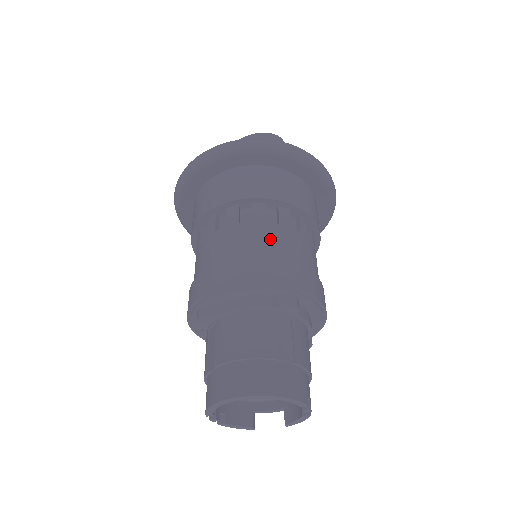
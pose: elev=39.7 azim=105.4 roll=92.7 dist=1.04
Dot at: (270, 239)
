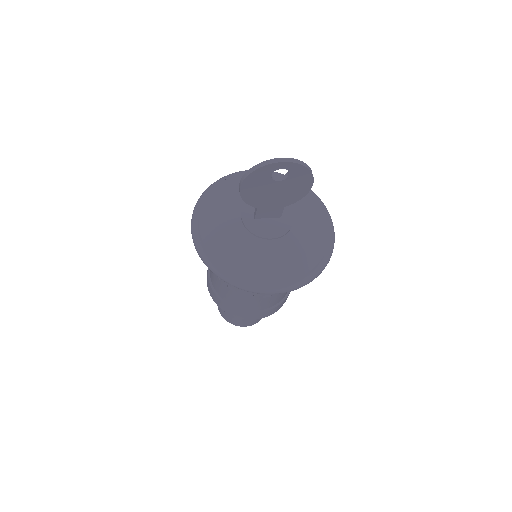
Dot at: (279, 298)
